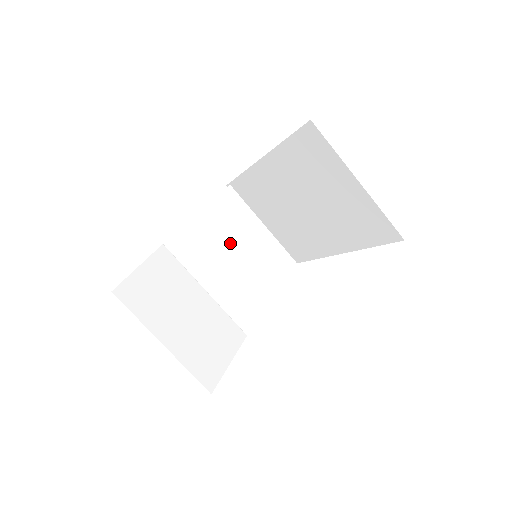
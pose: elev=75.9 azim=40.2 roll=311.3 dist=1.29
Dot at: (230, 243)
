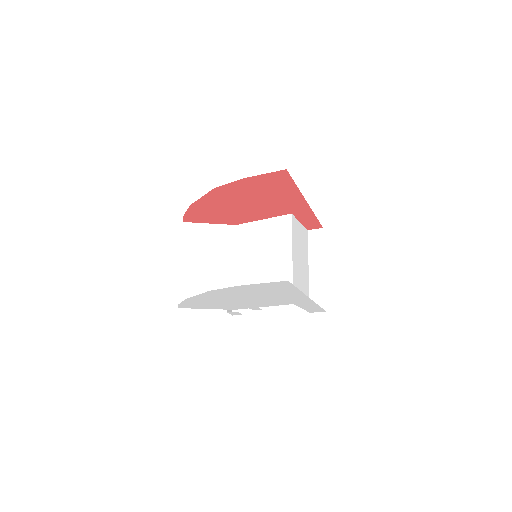
Dot at: (266, 248)
